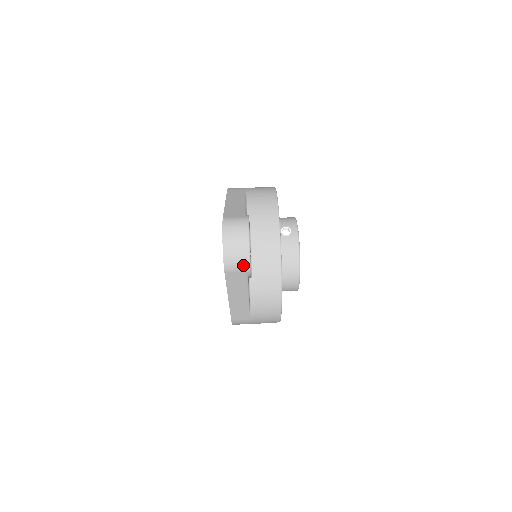
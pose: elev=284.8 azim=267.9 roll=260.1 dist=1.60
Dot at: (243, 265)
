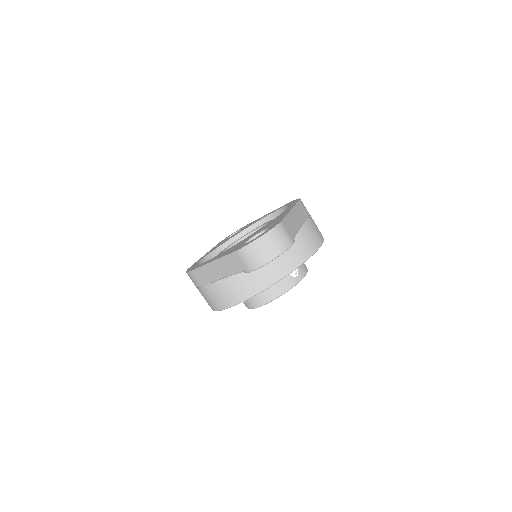
Dot at: (252, 264)
